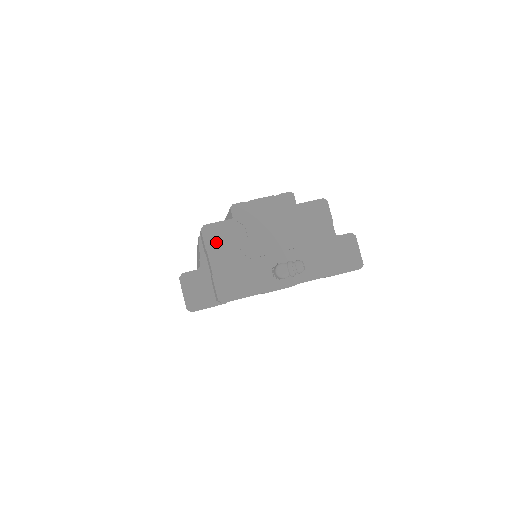
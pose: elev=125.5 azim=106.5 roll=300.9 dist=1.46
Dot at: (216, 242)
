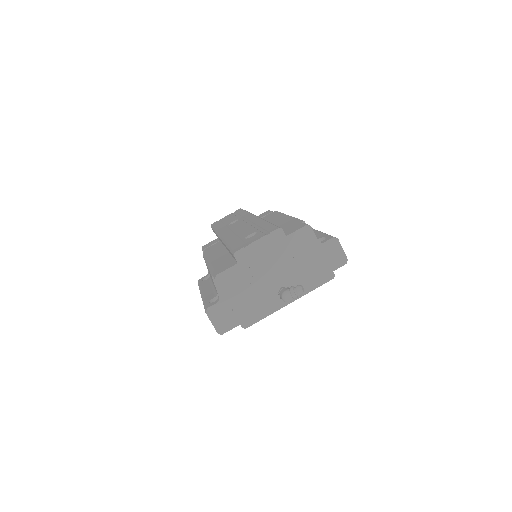
Dot at: (229, 285)
